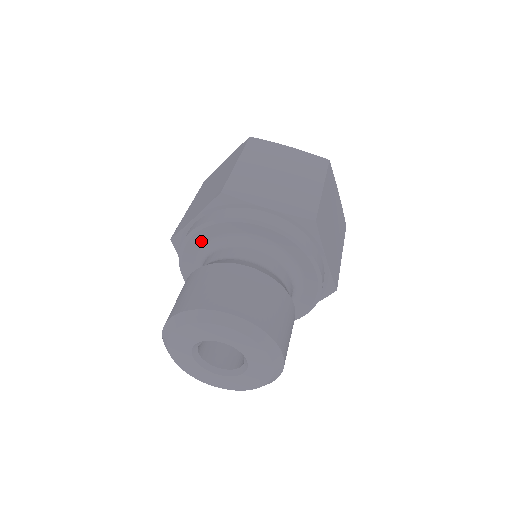
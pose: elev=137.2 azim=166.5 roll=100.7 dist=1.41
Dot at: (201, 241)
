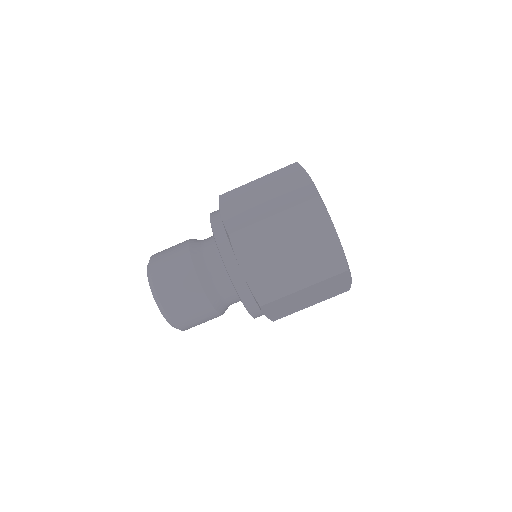
Dot at: occluded
